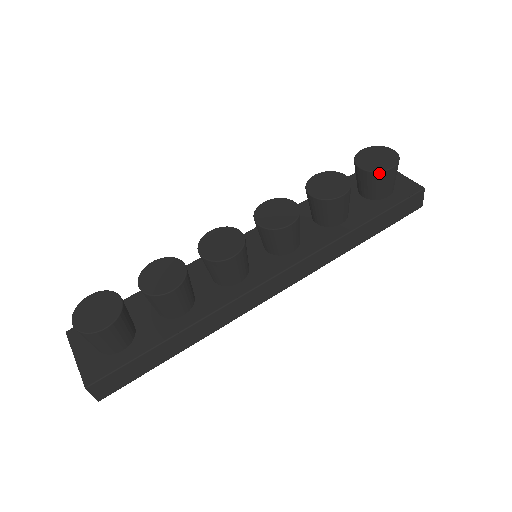
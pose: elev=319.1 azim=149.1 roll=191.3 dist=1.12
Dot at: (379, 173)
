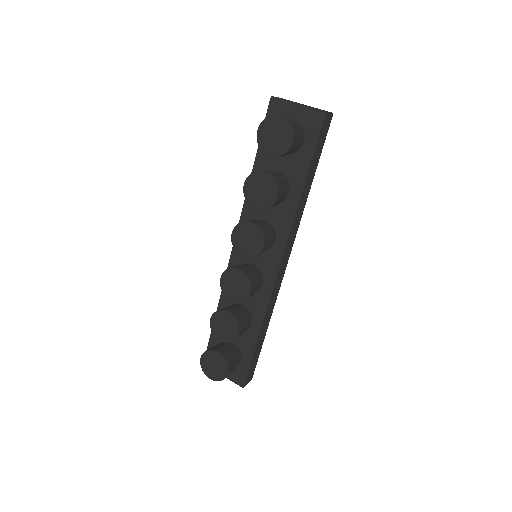
Dot at: (286, 153)
